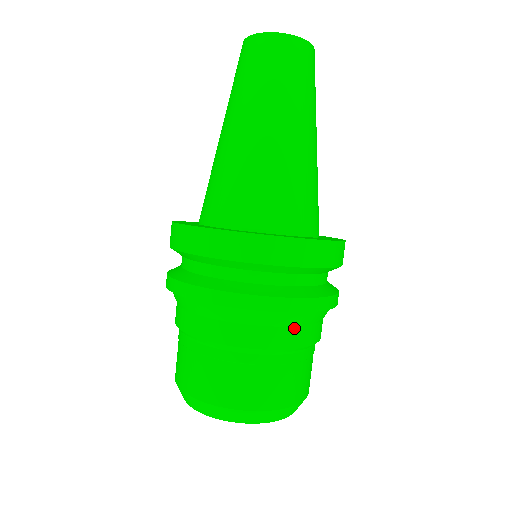
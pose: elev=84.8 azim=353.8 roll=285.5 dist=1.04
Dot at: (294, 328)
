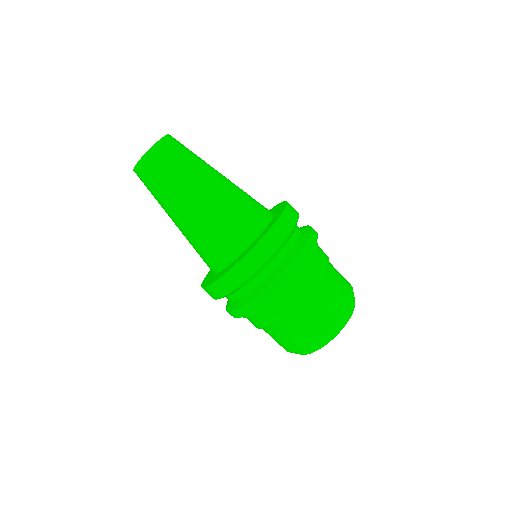
Dot at: (317, 259)
